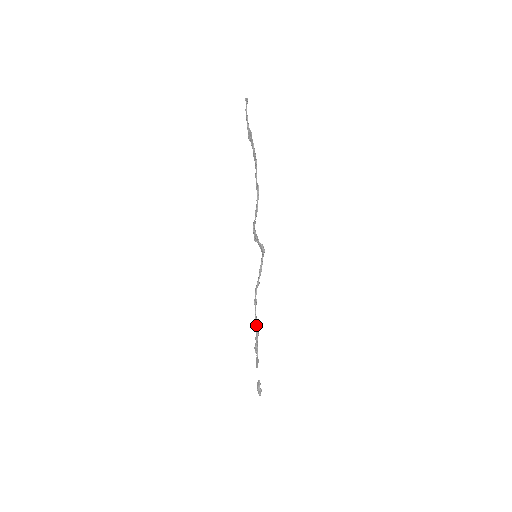
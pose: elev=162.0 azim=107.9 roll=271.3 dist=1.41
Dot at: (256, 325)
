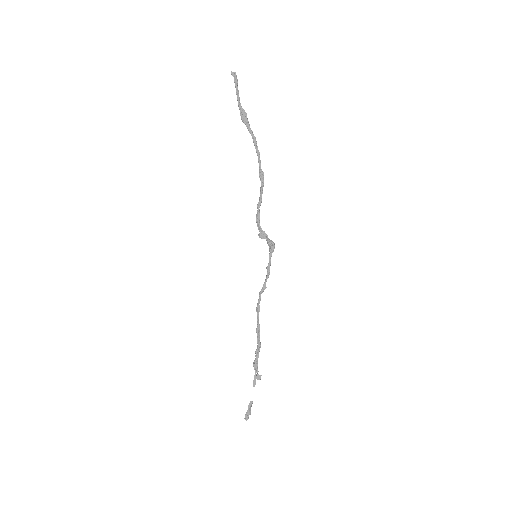
Dot at: (259, 336)
